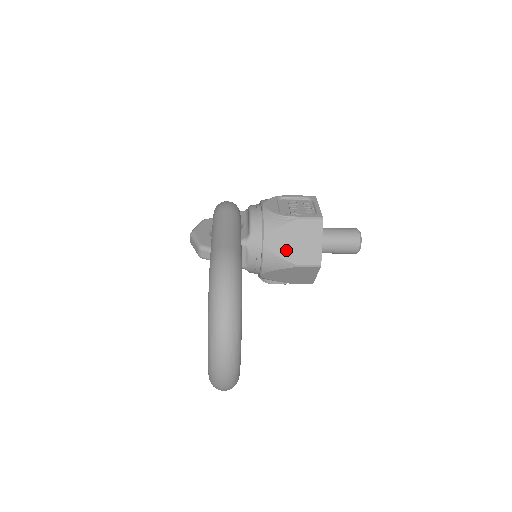
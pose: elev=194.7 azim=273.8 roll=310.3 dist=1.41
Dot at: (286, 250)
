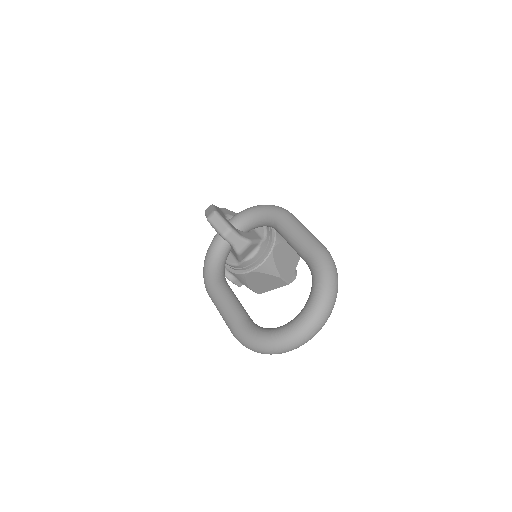
Dot at: (280, 262)
